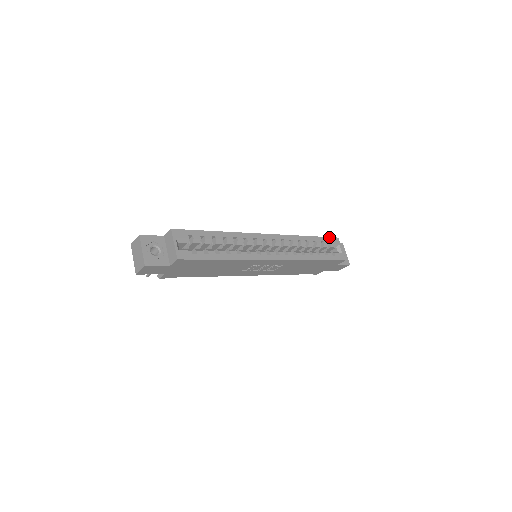
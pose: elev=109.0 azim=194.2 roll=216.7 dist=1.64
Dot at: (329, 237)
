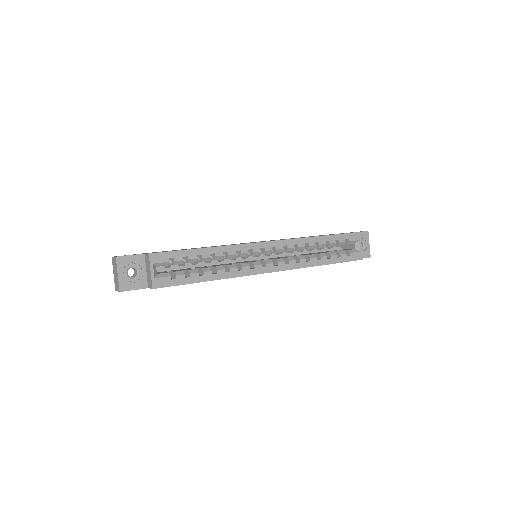
Dot at: (348, 233)
